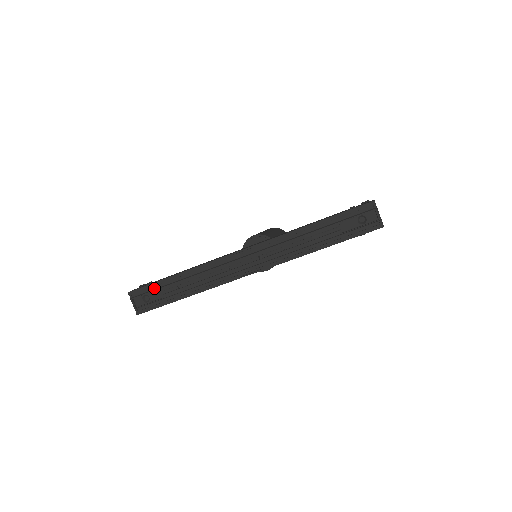
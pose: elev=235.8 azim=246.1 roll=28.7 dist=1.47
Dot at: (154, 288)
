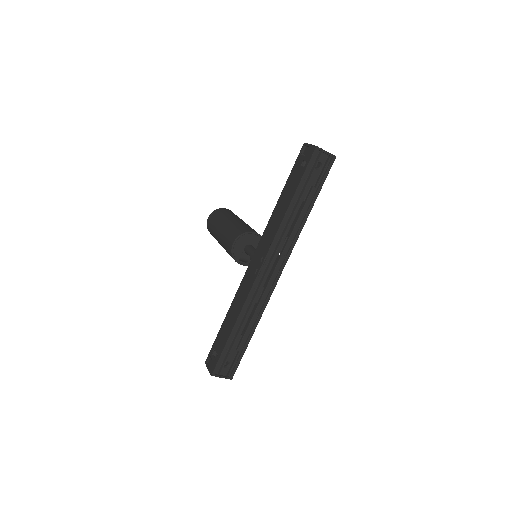
Dot at: (226, 353)
